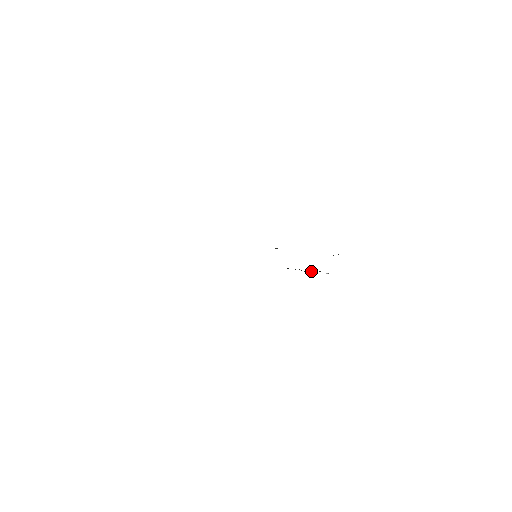
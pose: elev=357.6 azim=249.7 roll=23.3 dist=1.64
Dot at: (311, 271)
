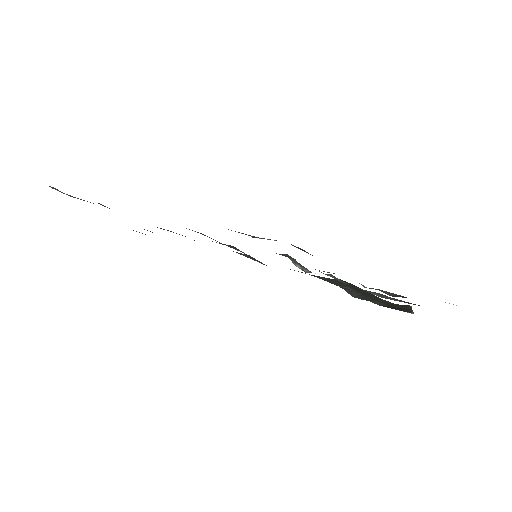
Dot at: (365, 297)
